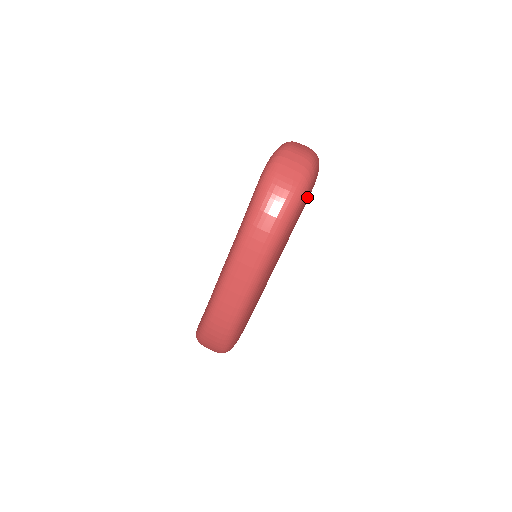
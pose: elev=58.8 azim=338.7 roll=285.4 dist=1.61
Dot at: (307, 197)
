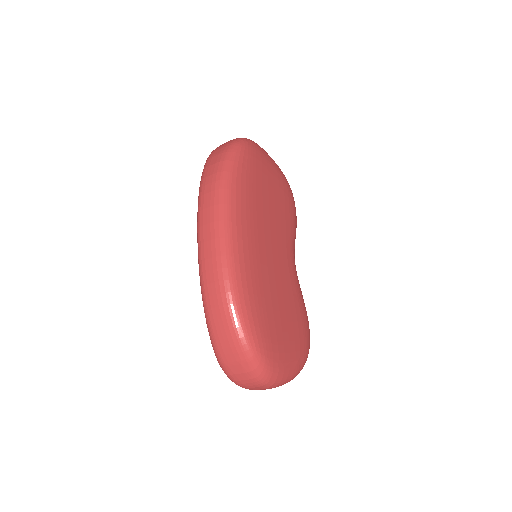
Dot at: (253, 155)
